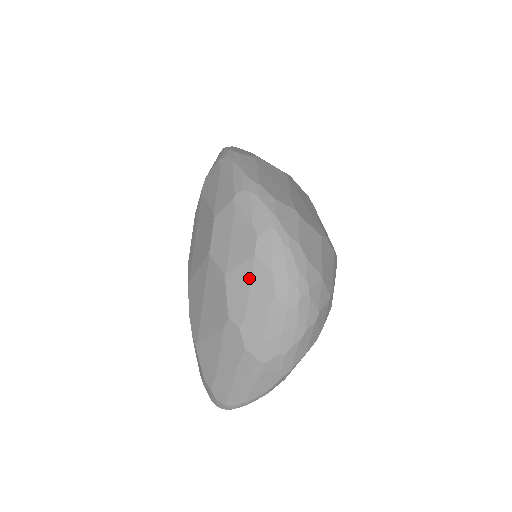
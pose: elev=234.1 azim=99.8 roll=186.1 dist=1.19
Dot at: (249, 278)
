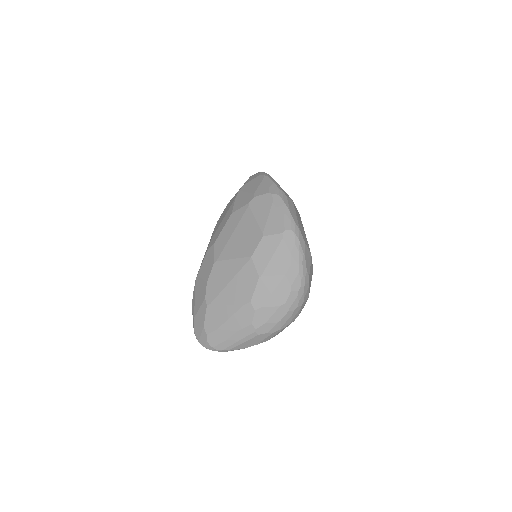
Dot at: (275, 286)
